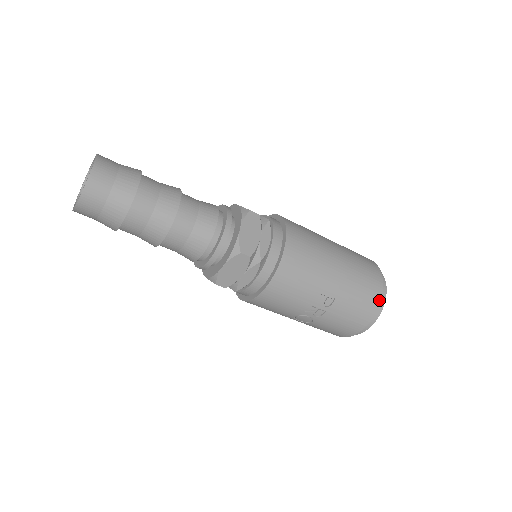
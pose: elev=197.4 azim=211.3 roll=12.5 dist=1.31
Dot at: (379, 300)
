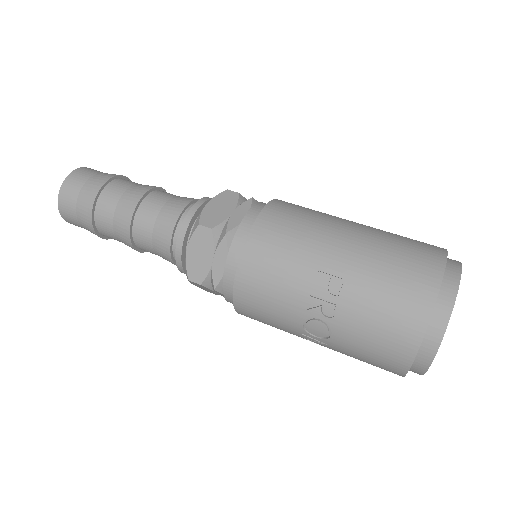
Dot at: (437, 284)
